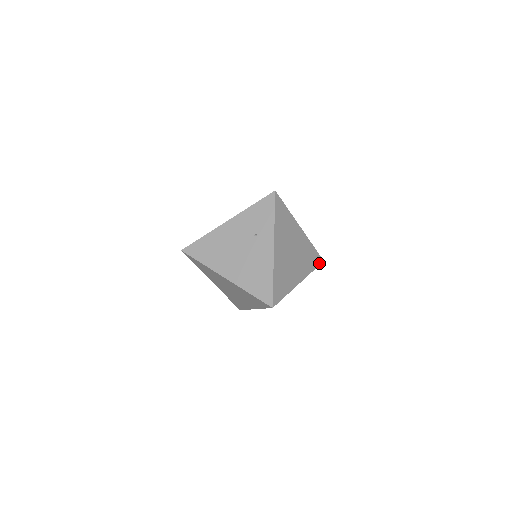
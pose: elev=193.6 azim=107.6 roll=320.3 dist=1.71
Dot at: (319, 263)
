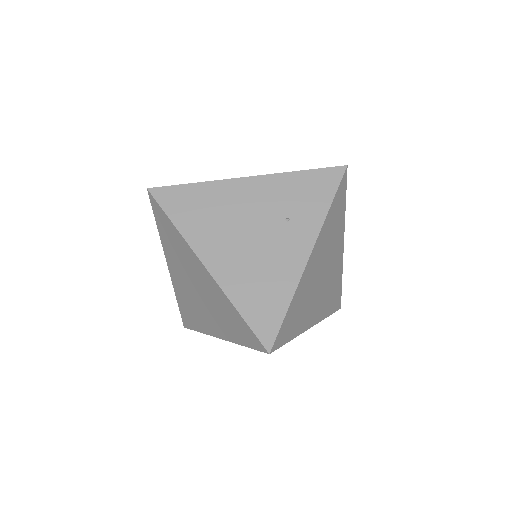
Dot at: (336, 308)
